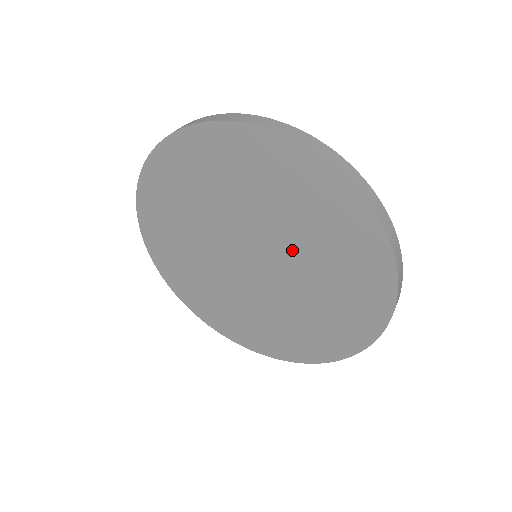
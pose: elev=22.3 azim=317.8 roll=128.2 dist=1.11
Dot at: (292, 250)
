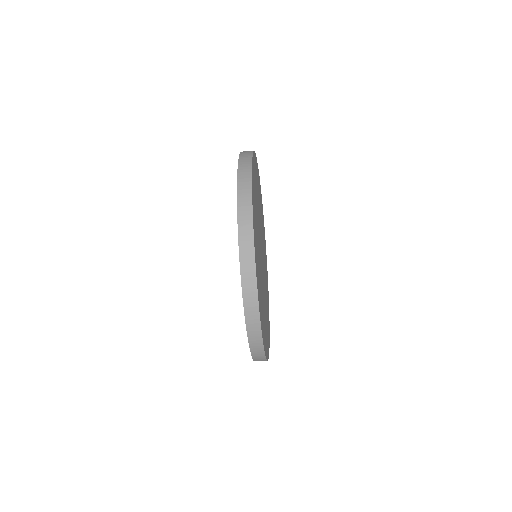
Dot at: occluded
